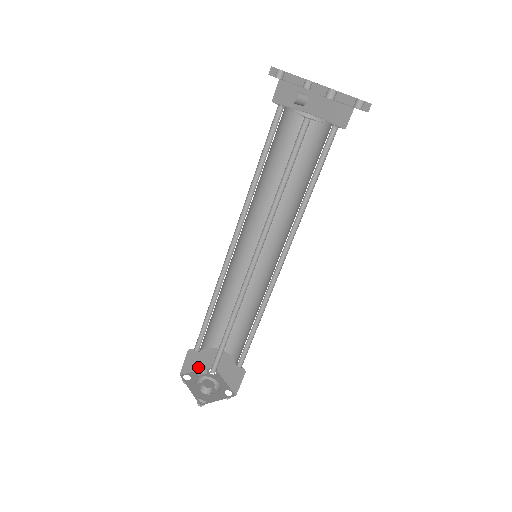
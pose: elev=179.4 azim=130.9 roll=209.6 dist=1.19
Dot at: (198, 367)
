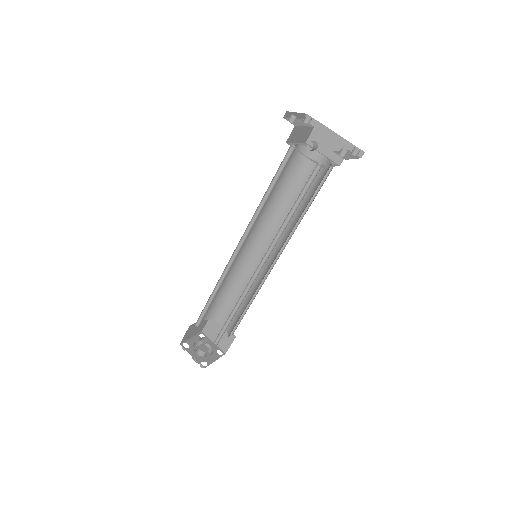
Dot at: (201, 339)
